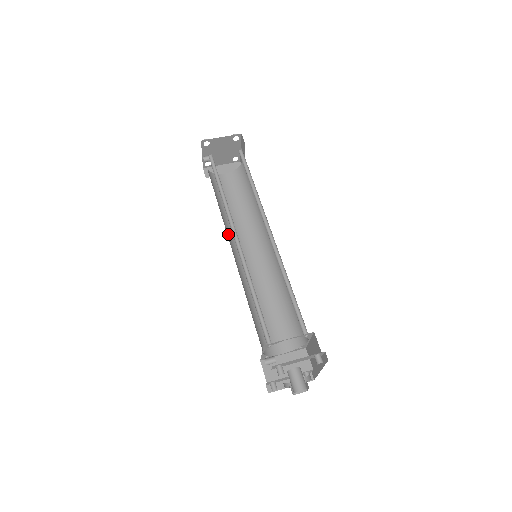
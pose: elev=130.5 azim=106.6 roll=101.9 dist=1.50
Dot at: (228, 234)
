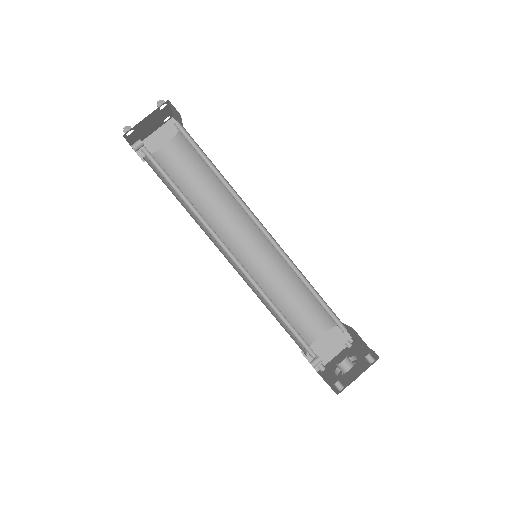
Dot at: (211, 236)
